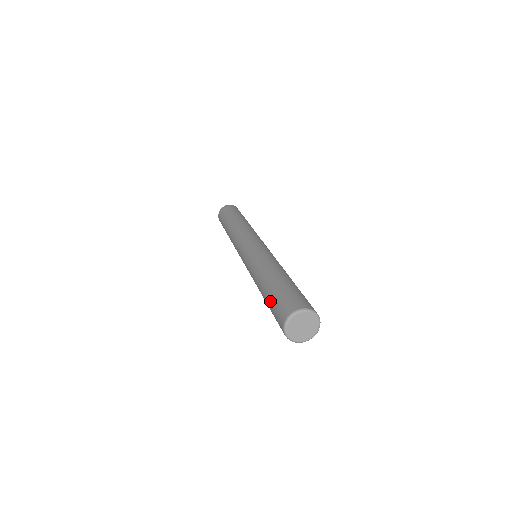
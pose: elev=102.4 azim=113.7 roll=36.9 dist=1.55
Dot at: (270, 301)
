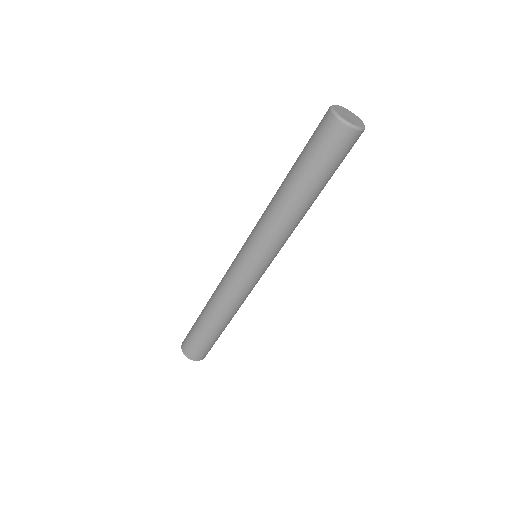
Dot at: (304, 156)
